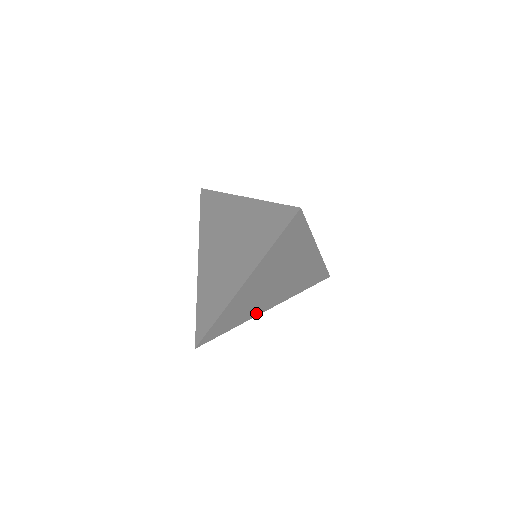
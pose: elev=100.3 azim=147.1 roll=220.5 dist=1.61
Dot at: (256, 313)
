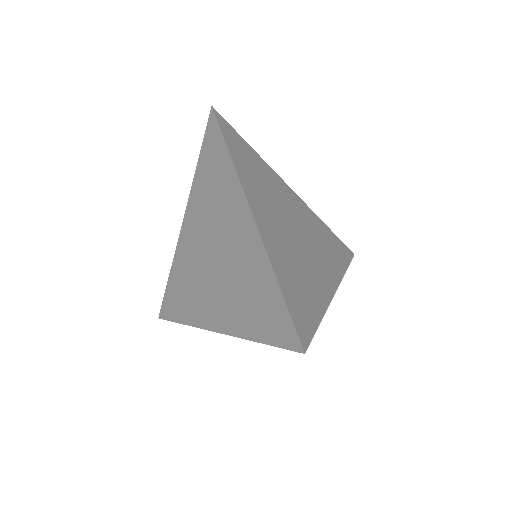
Dot at: occluded
